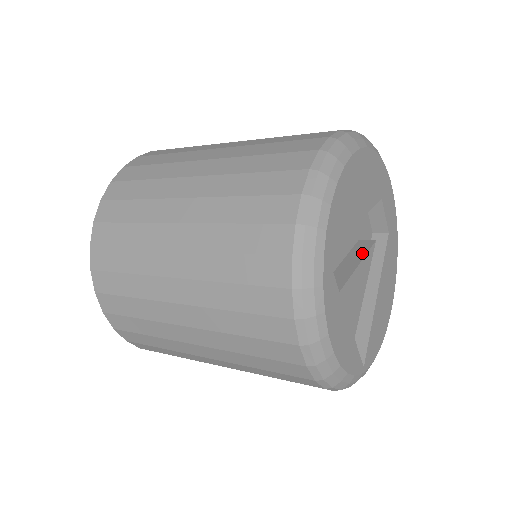
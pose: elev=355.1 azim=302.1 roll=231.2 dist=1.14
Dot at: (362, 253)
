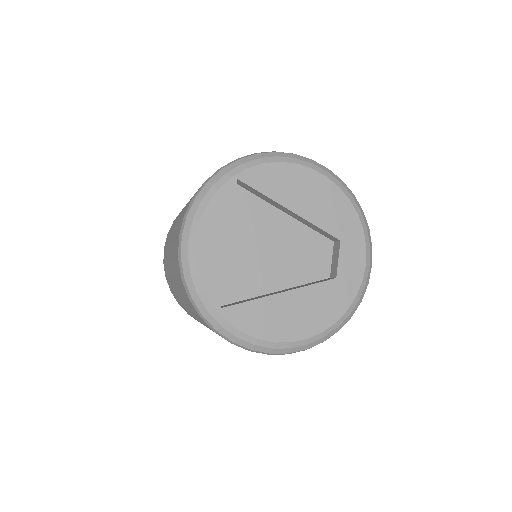
Dot at: (286, 243)
